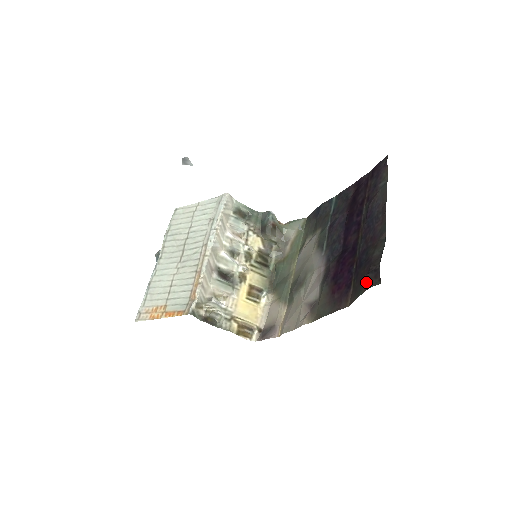
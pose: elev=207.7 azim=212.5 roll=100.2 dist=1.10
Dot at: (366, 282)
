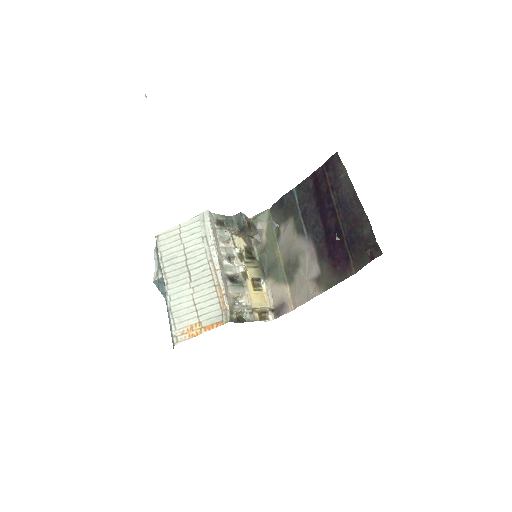
Dot at: (369, 255)
